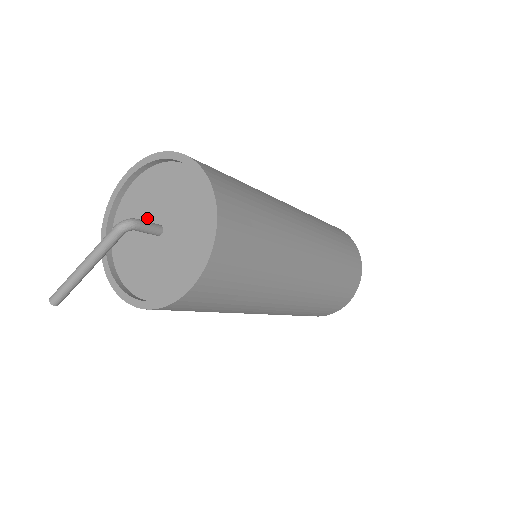
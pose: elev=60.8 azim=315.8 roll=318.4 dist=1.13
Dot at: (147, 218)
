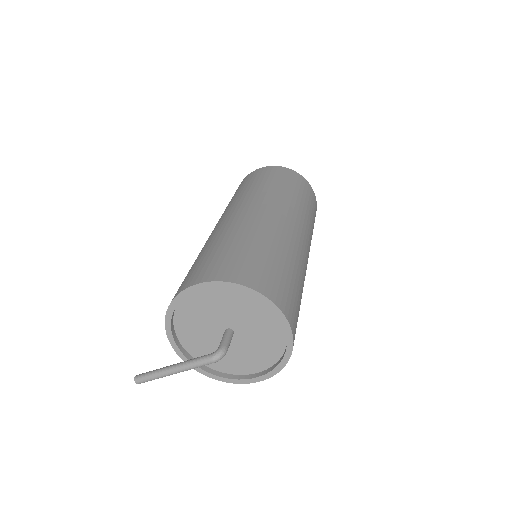
Dot at: (216, 320)
